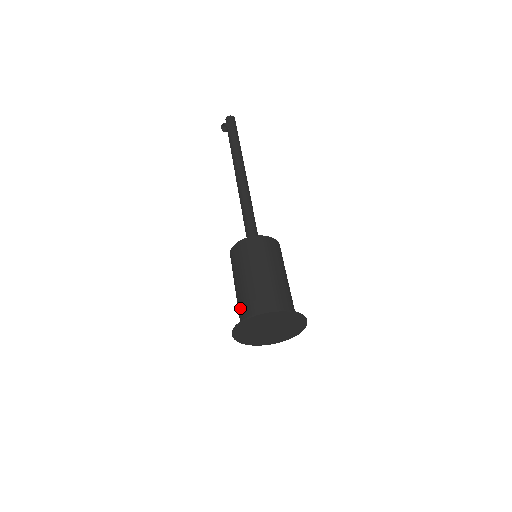
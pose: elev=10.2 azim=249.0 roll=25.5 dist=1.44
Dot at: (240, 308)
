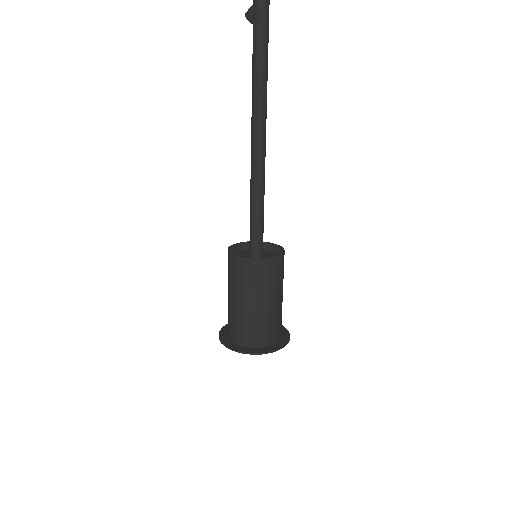
Dot at: occluded
